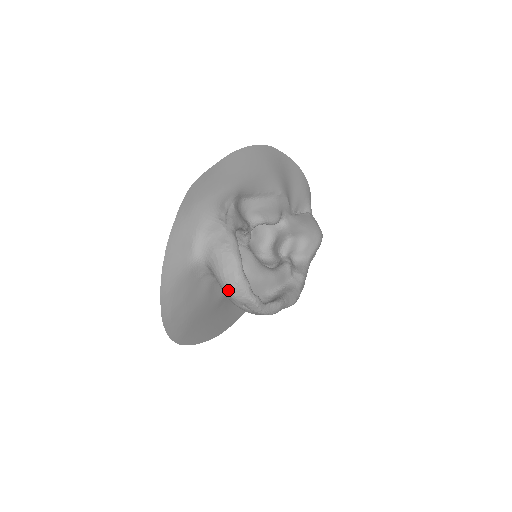
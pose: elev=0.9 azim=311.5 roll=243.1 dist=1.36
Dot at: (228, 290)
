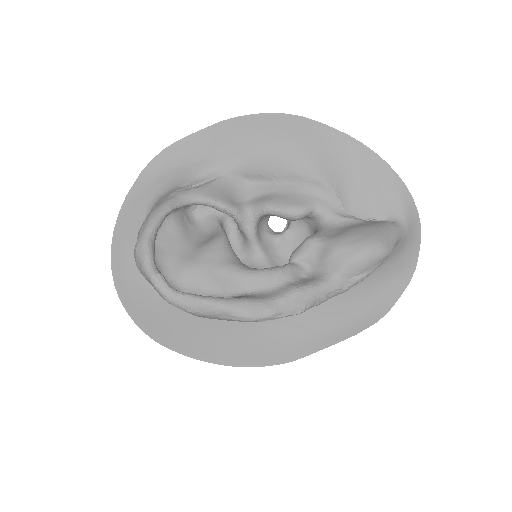
Dot at: occluded
